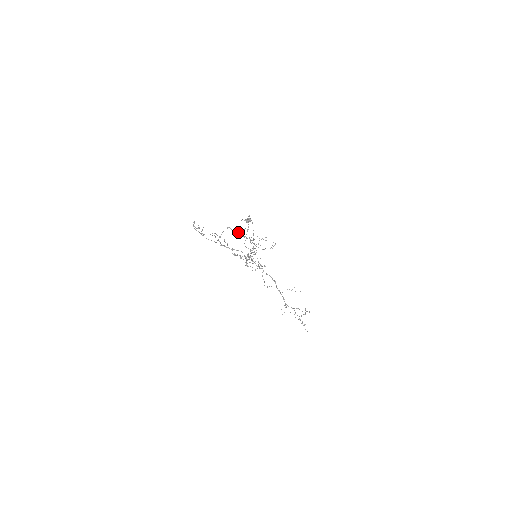
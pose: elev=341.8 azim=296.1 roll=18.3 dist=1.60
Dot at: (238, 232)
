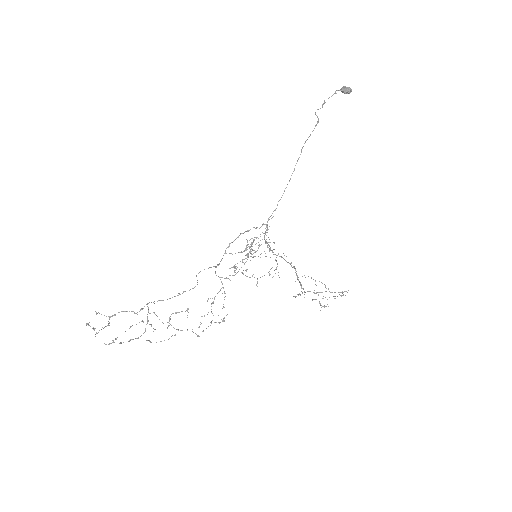
Dot at: (180, 294)
